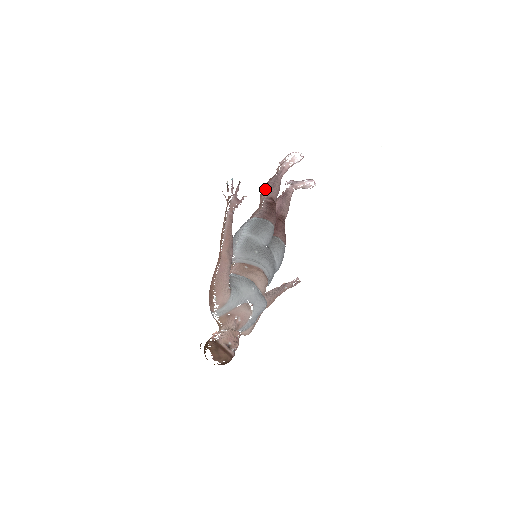
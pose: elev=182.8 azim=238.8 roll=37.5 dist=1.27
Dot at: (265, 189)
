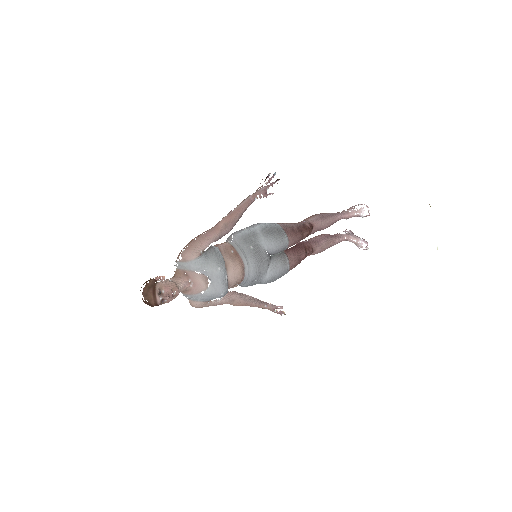
Dot at: (314, 215)
